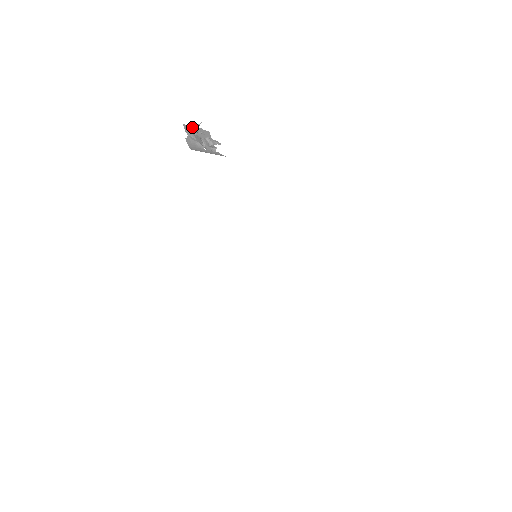
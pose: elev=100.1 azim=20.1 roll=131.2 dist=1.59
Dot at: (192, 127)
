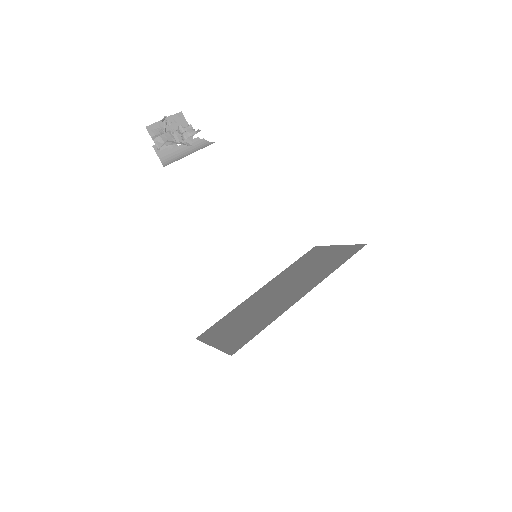
Dot at: (158, 122)
